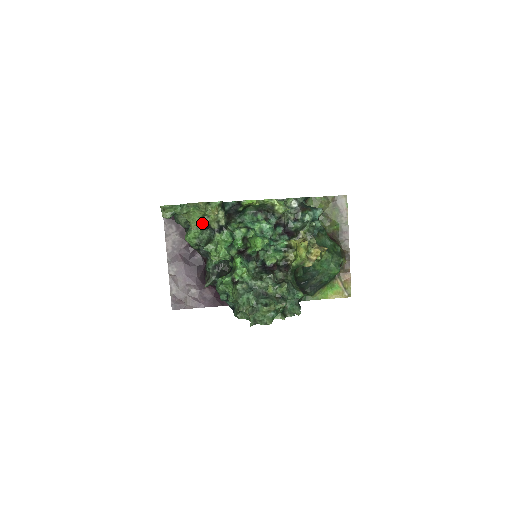
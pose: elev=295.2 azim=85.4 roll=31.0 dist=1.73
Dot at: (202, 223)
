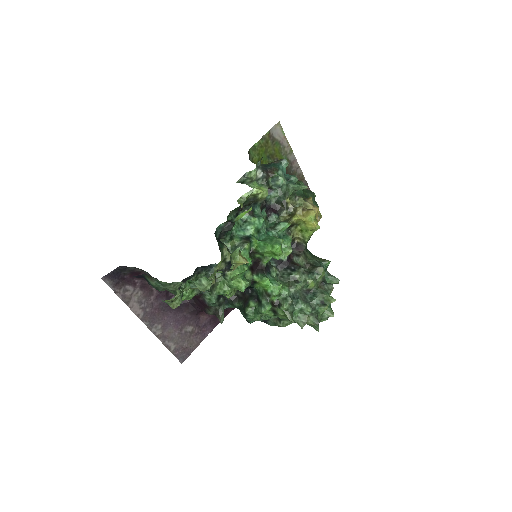
Dot at: (214, 277)
